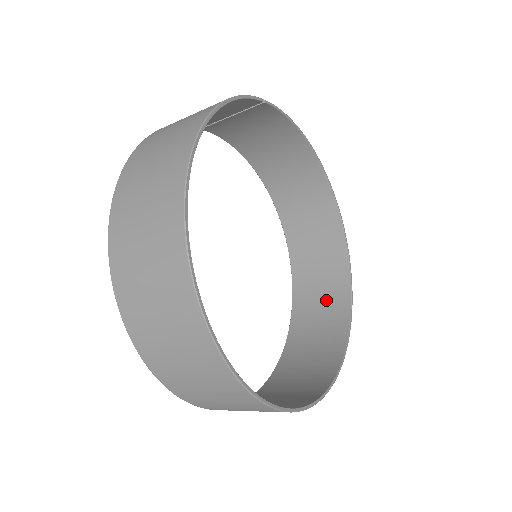
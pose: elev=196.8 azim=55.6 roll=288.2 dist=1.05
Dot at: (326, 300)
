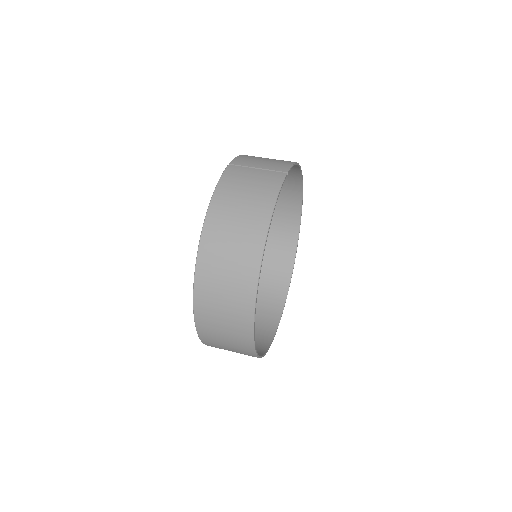
Dot at: (279, 245)
